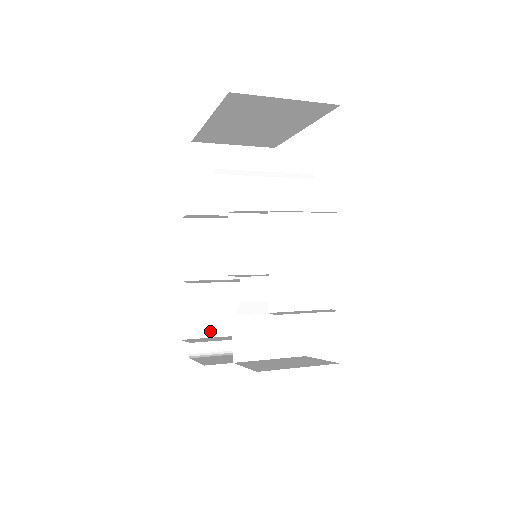
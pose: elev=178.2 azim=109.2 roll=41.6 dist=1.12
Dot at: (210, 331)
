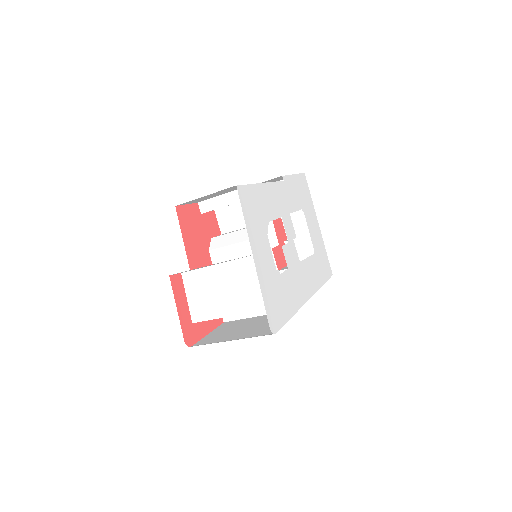
Dot at: occluded
